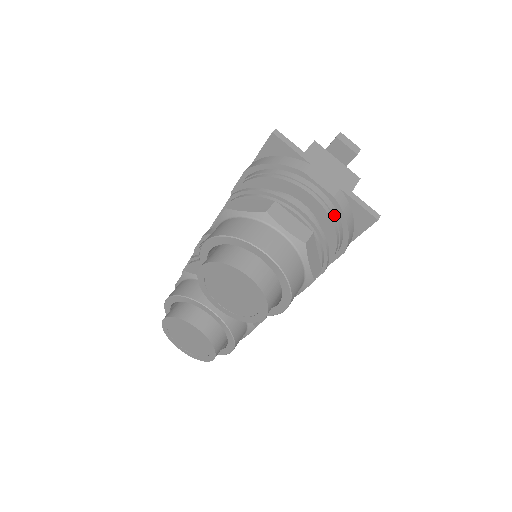
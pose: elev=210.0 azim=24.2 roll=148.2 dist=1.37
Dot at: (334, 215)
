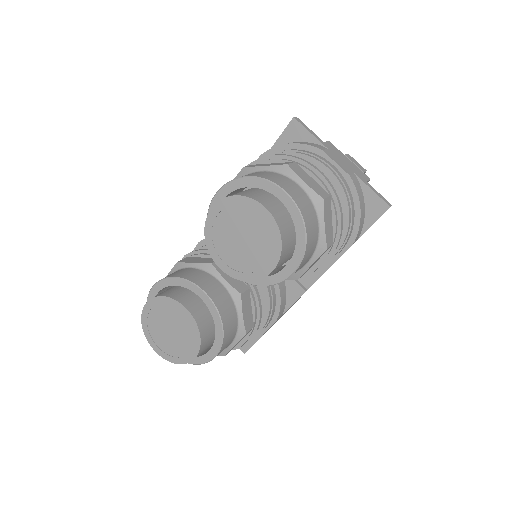
Dot at: (348, 193)
